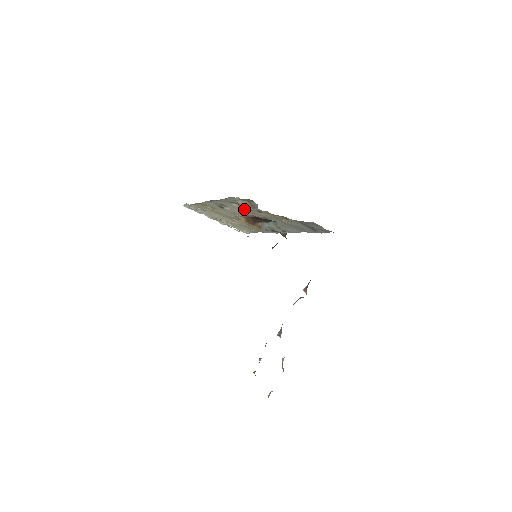
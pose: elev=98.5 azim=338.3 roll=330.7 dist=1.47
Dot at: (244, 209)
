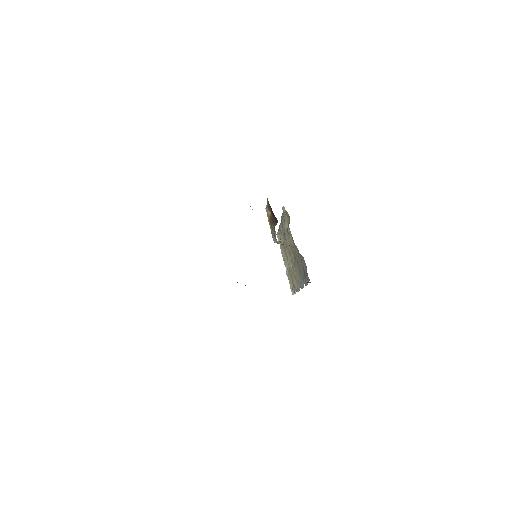
Dot at: (285, 228)
